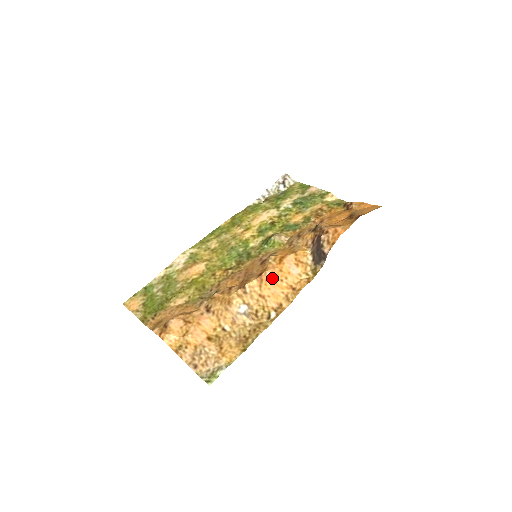
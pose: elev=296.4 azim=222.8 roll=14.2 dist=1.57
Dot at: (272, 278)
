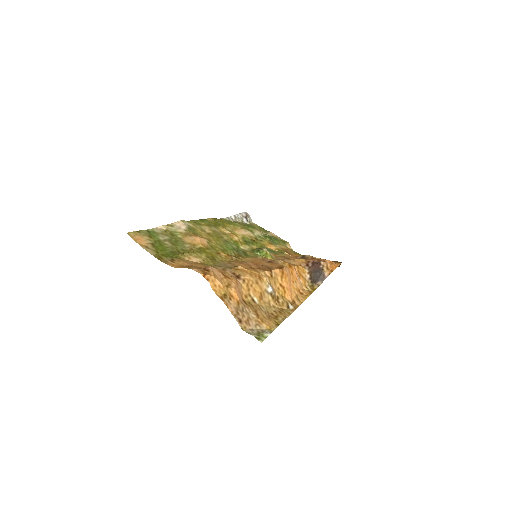
Dot at: (288, 275)
